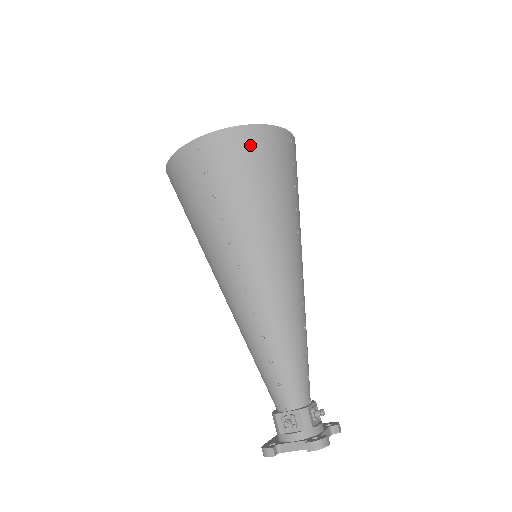
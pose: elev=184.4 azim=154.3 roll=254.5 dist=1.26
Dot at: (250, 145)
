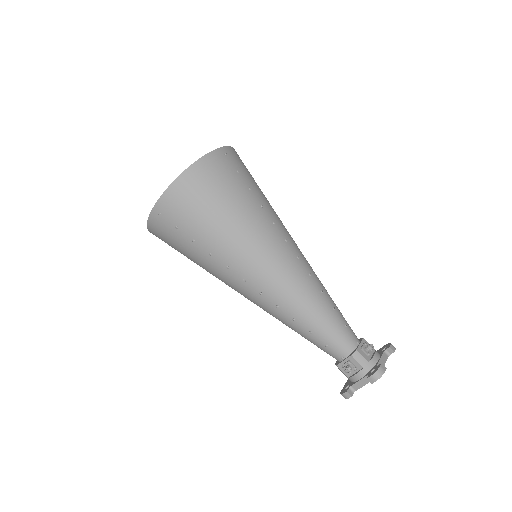
Dot at: (194, 187)
